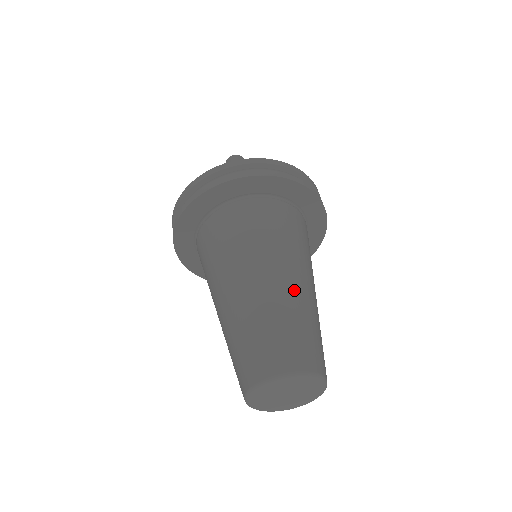
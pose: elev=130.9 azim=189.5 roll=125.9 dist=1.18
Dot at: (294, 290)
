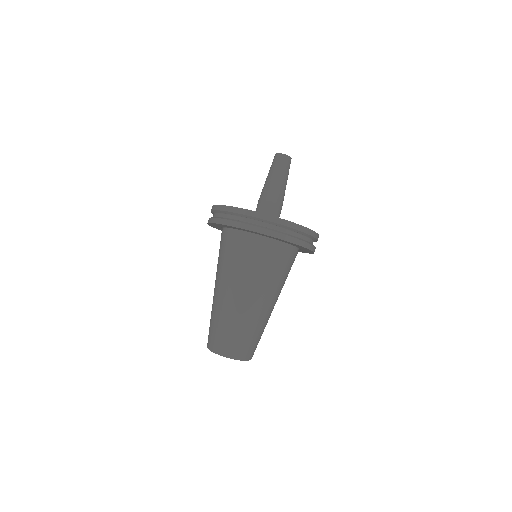
Dot at: occluded
